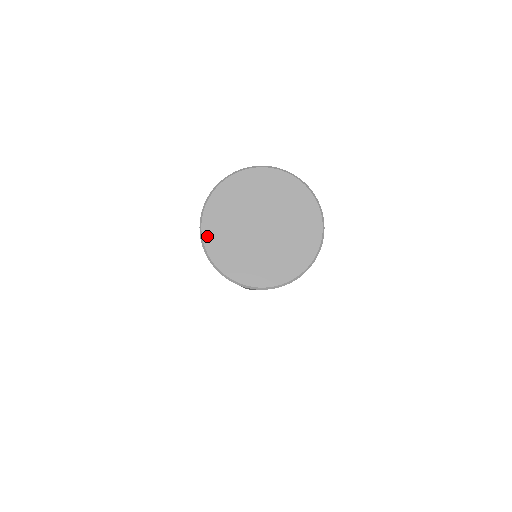
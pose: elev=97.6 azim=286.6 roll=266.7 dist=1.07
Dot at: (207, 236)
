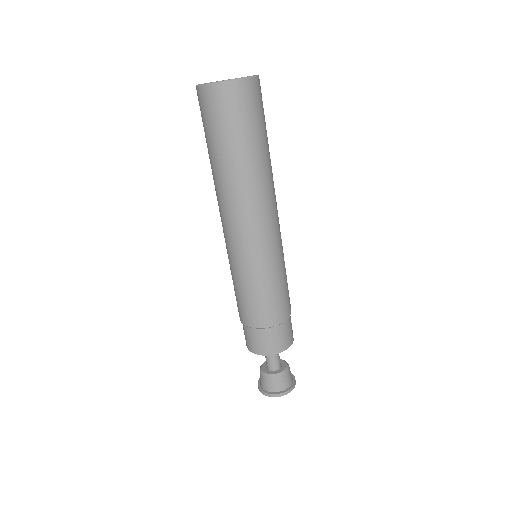
Dot at: (200, 84)
